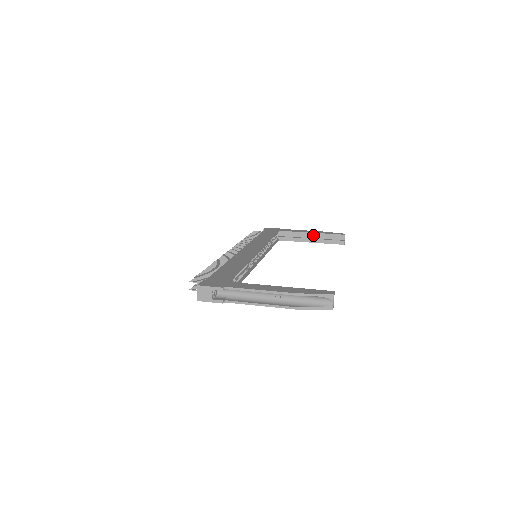
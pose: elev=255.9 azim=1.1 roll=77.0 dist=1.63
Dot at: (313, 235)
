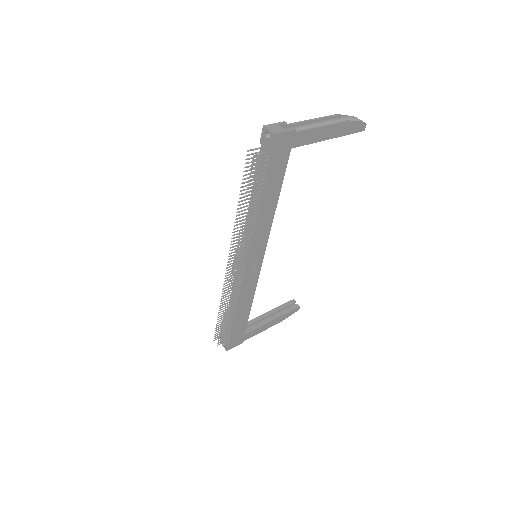
Dot at: (270, 313)
